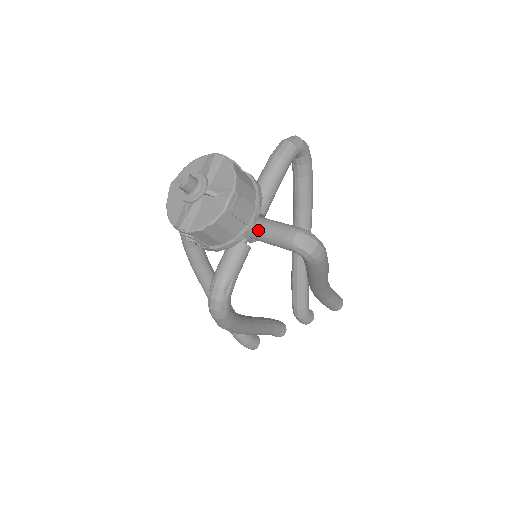
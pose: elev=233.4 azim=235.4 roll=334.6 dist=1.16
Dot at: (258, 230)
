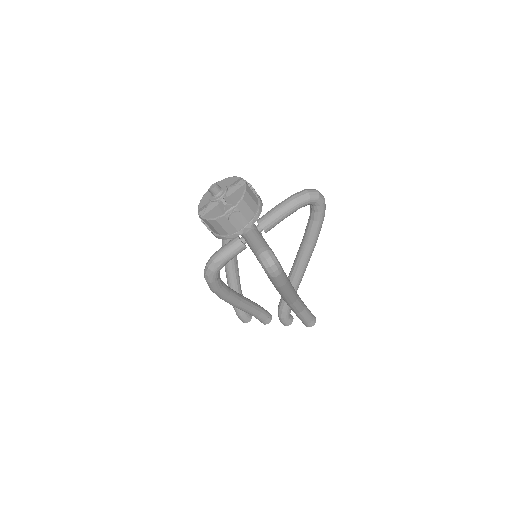
Dot at: (249, 238)
